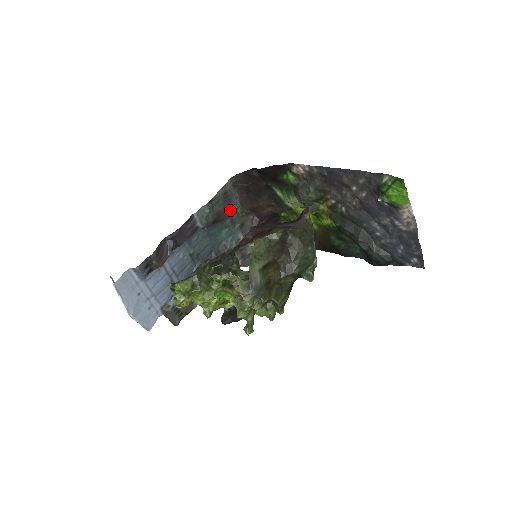
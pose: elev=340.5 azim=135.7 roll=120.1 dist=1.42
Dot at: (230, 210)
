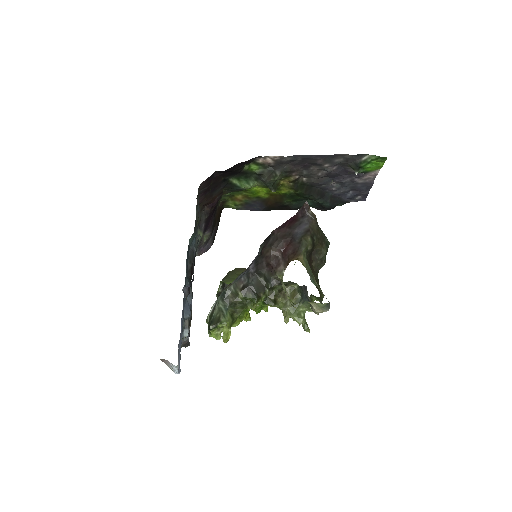
Dot at: occluded
